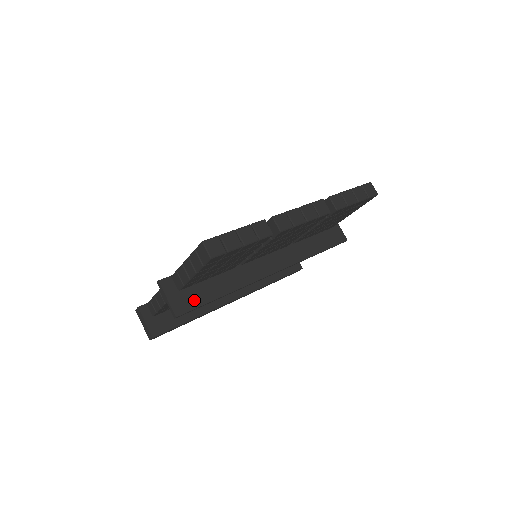
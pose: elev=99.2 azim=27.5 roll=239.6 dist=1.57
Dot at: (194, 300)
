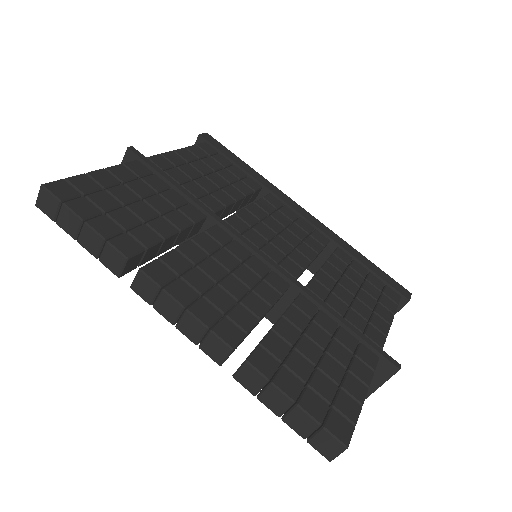
Dot at: occluded
